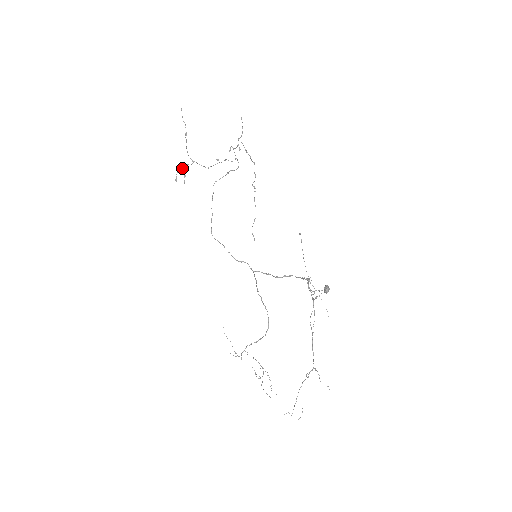
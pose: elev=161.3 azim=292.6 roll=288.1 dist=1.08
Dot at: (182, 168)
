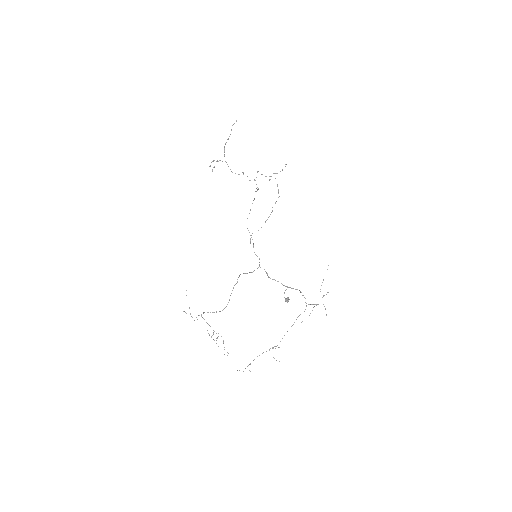
Dot at: occluded
